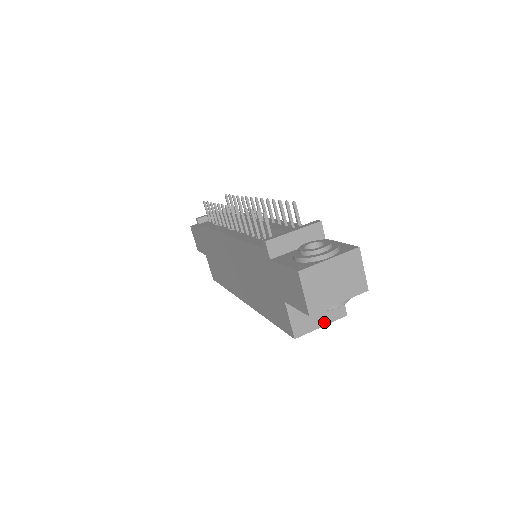
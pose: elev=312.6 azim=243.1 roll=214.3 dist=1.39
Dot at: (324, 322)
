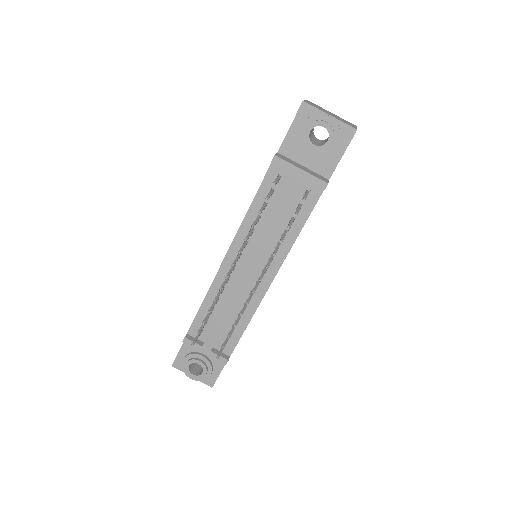
Dot at: occluded
